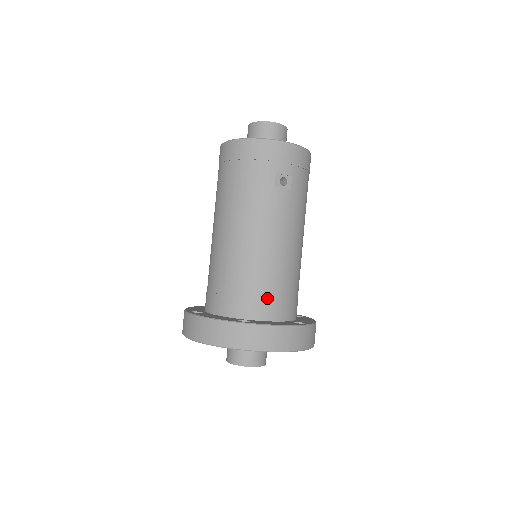
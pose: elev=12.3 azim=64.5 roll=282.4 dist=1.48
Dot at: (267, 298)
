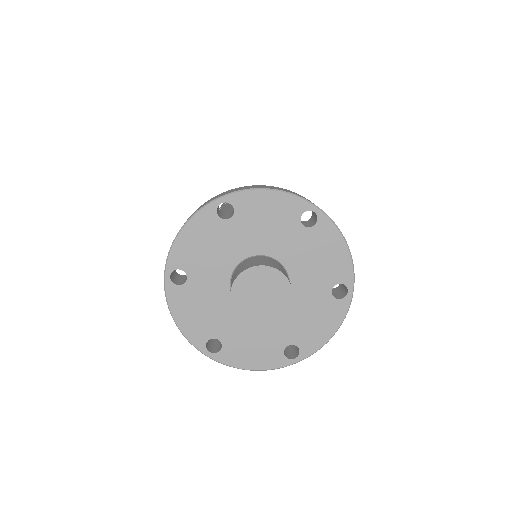
Dot at: occluded
